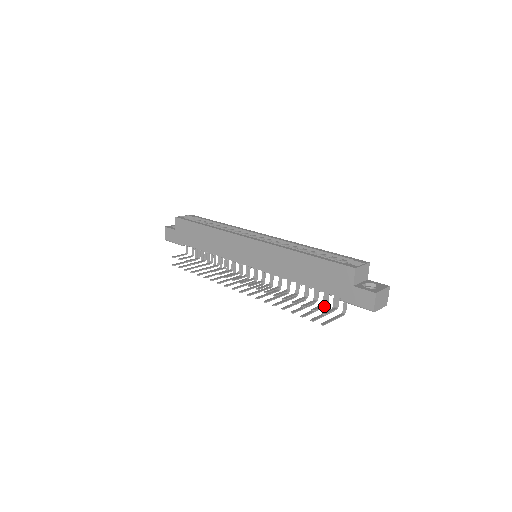
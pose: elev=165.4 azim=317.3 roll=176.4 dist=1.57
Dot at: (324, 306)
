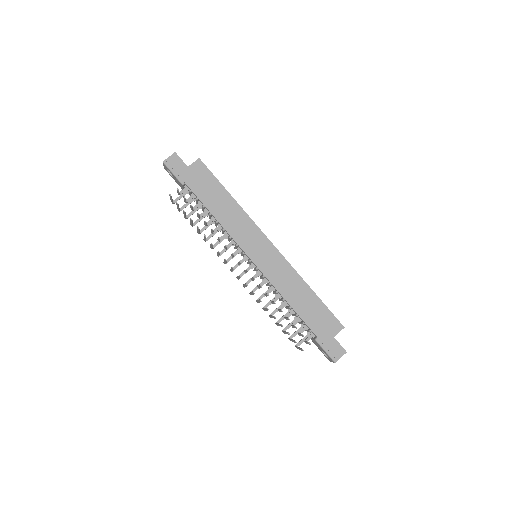
Dot at: (300, 335)
